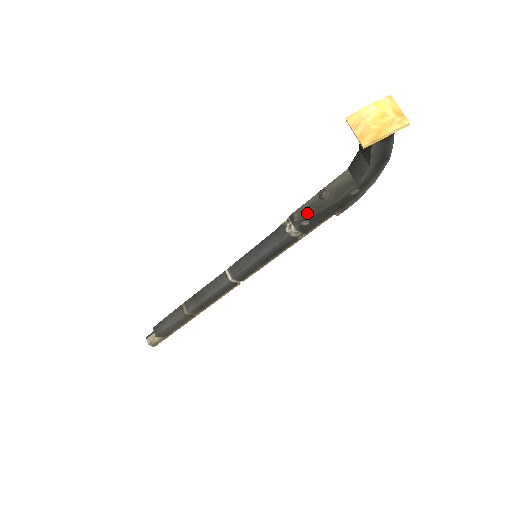
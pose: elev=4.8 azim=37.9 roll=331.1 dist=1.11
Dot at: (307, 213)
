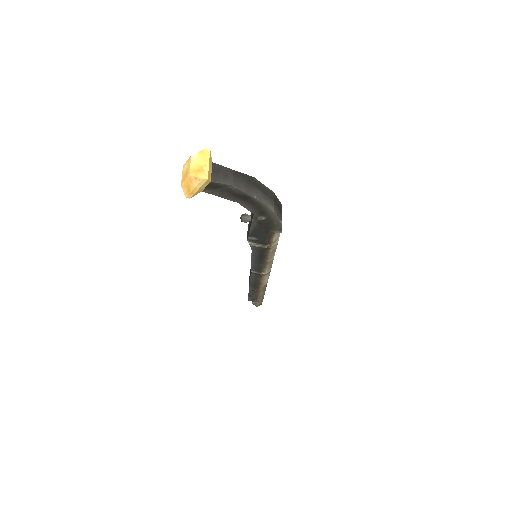
Dot at: (248, 231)
